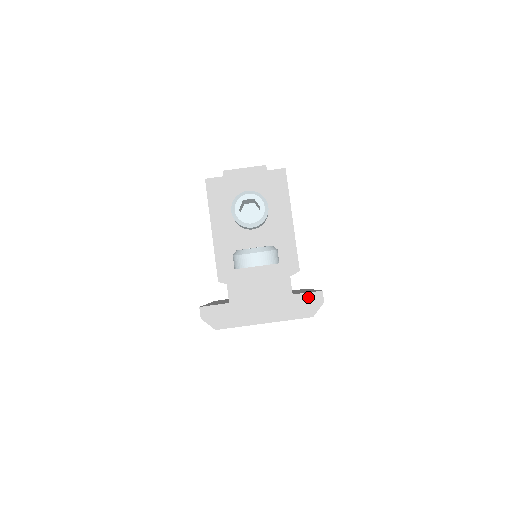
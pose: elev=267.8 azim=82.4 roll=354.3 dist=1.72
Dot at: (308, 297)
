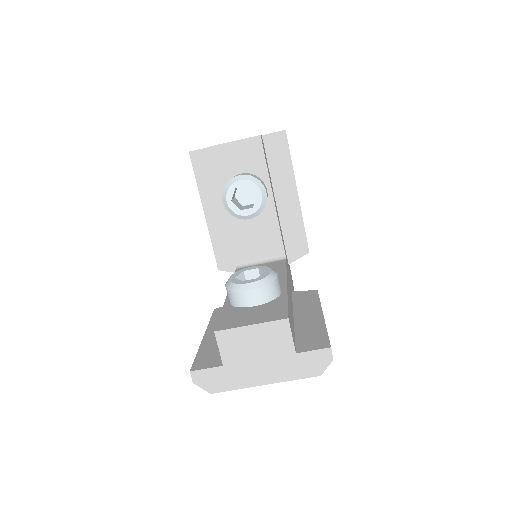
Dot at: (314, 355)
